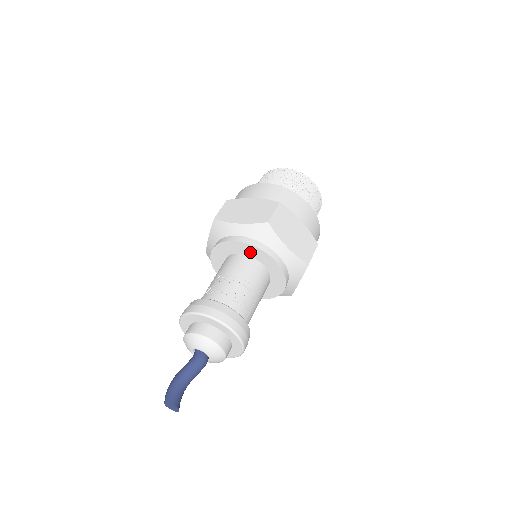
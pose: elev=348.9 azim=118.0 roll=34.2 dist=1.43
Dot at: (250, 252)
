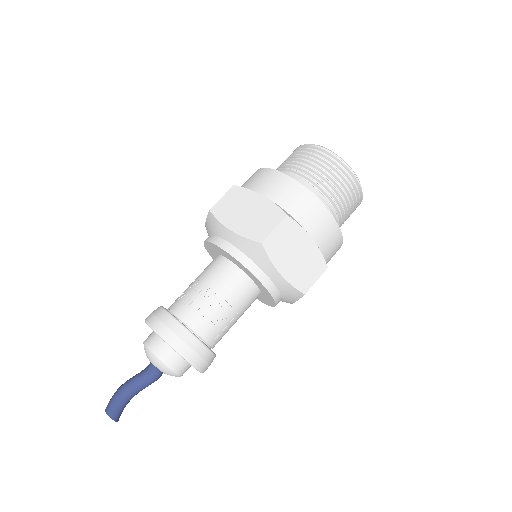
Dot at: (238, 265)
